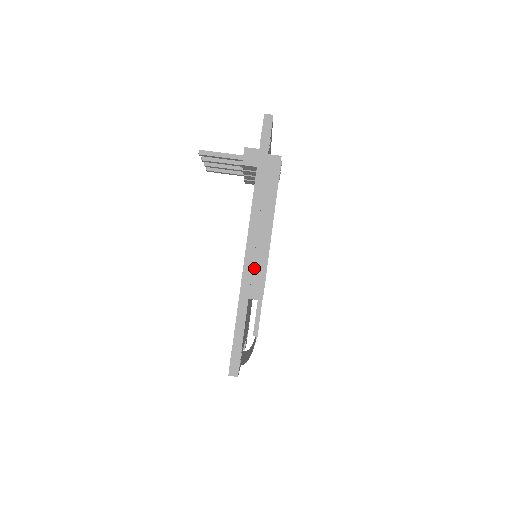
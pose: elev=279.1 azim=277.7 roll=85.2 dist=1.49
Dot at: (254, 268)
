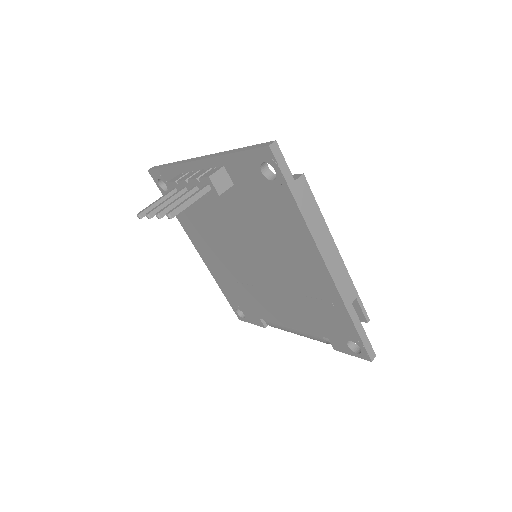
Dot at: (342, 280)
